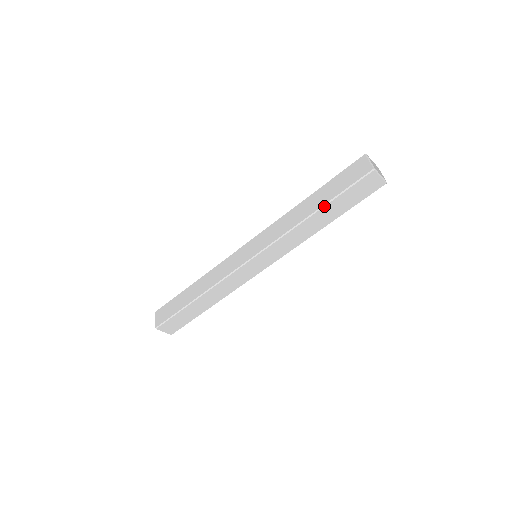
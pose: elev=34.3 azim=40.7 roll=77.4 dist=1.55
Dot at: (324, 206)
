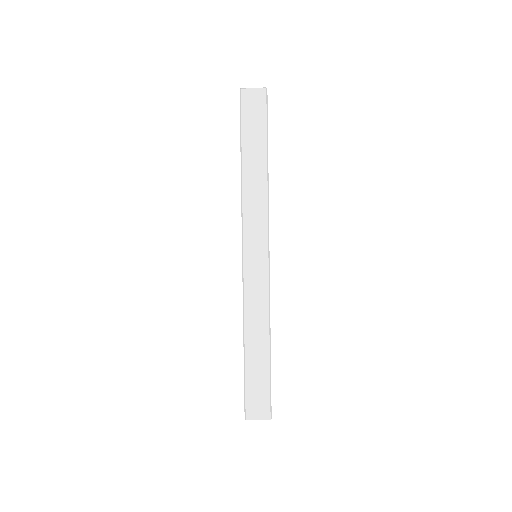
Dot at: (241, 152)
